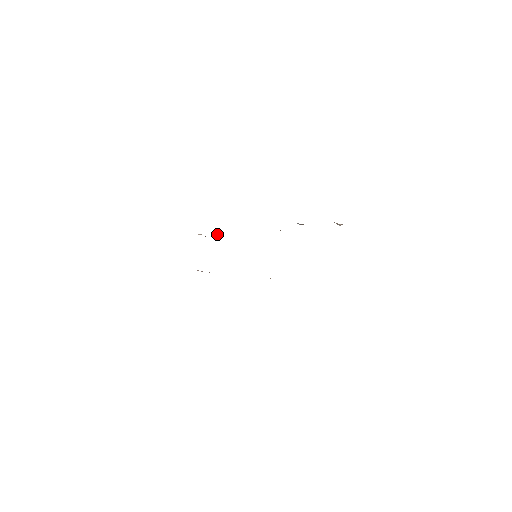
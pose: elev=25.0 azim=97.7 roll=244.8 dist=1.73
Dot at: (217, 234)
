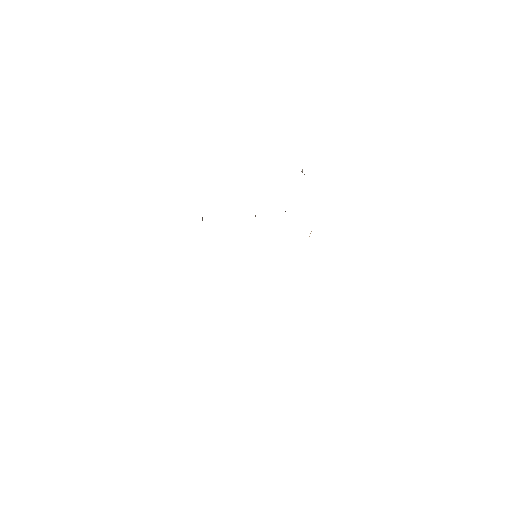
Dot at: occluded
